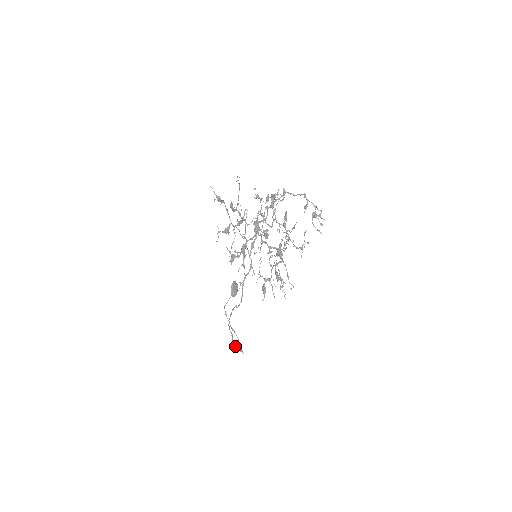
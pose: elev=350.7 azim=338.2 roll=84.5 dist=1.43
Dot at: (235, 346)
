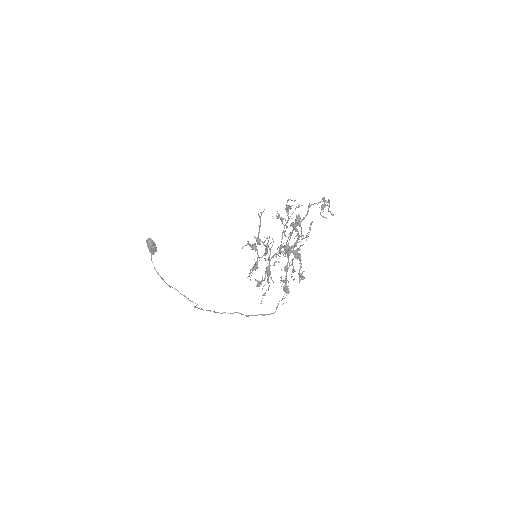
Dot at: (195, 307)
